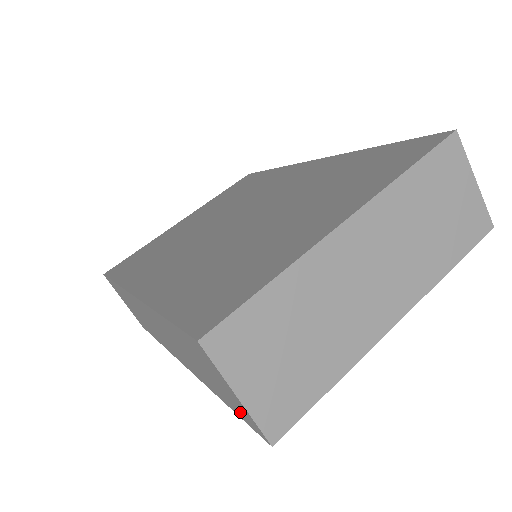
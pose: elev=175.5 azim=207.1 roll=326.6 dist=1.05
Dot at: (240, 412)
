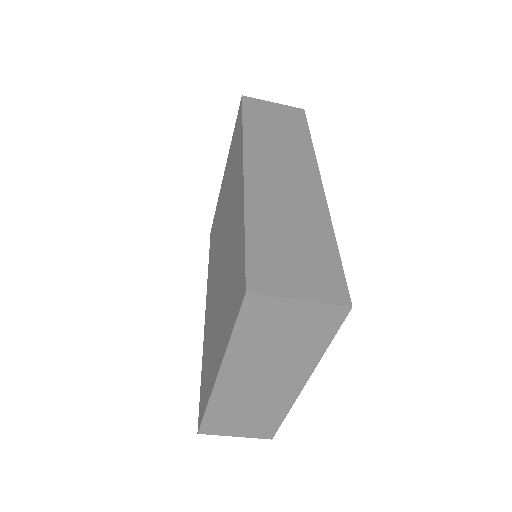
Dot at: occluded
